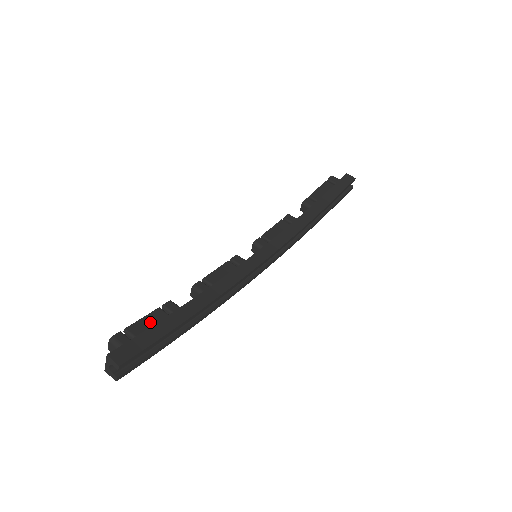
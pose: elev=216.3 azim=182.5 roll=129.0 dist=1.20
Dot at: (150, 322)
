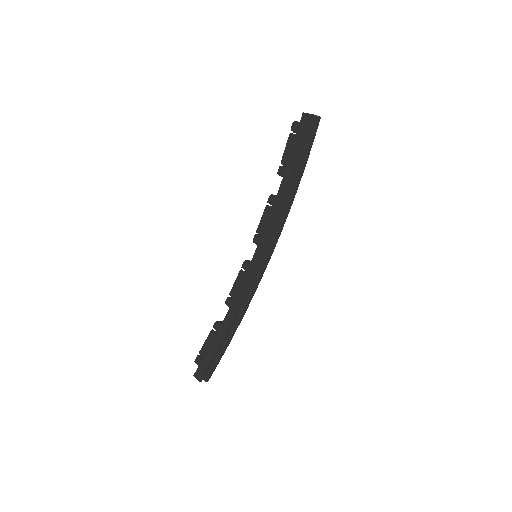
Dot at: (208, 344)
